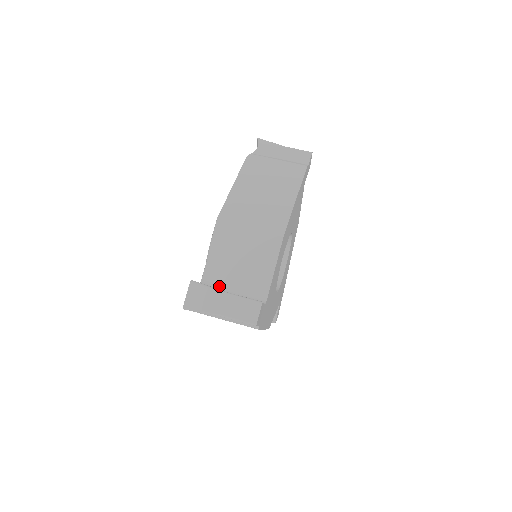
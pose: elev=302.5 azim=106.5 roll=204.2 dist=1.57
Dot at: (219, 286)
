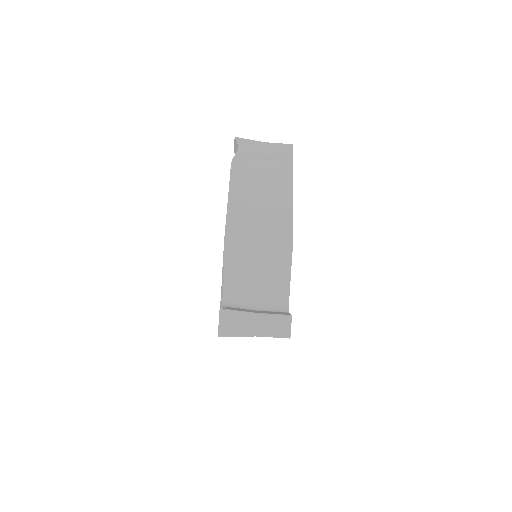
Dot at: (241, 303)
